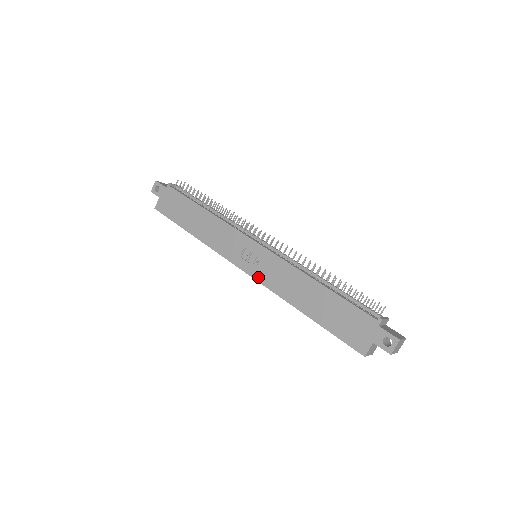
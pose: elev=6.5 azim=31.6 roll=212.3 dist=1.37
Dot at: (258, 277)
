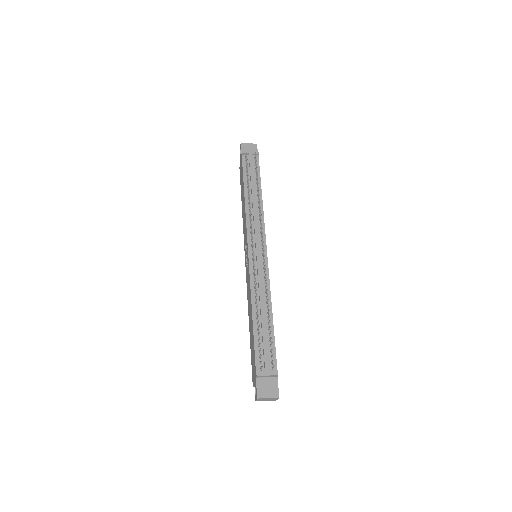
Dot at: (246, 277)
